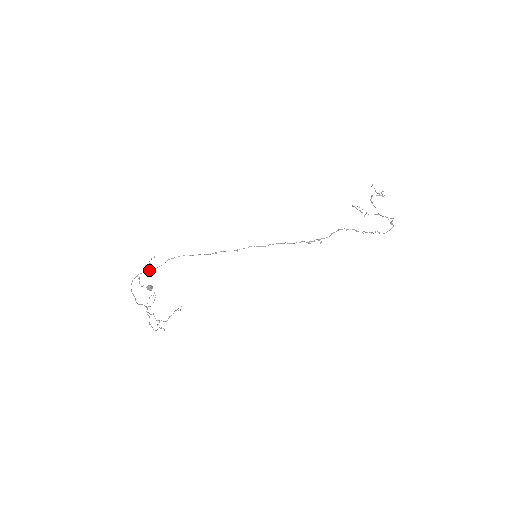
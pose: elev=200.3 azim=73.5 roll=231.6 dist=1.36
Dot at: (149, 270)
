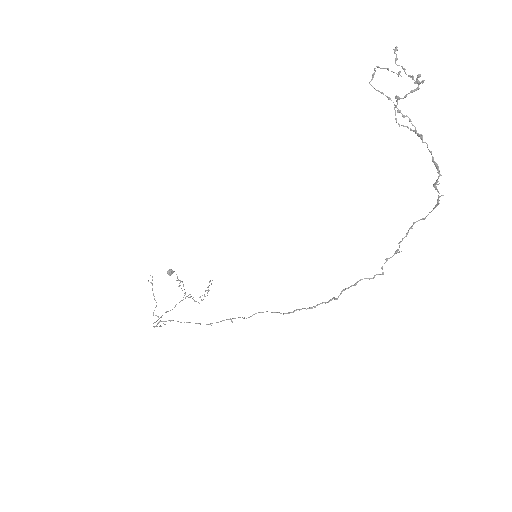
Dot at: (160, 321)
